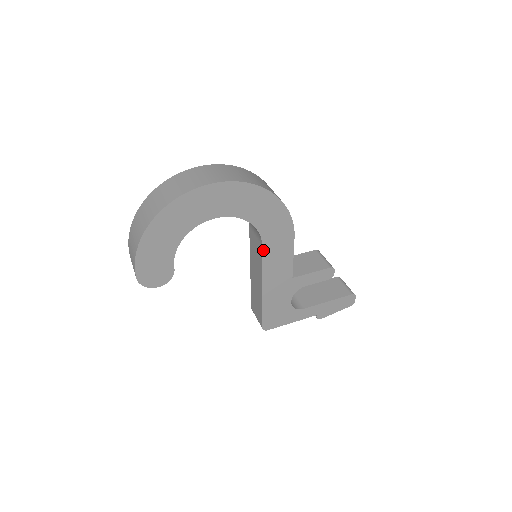
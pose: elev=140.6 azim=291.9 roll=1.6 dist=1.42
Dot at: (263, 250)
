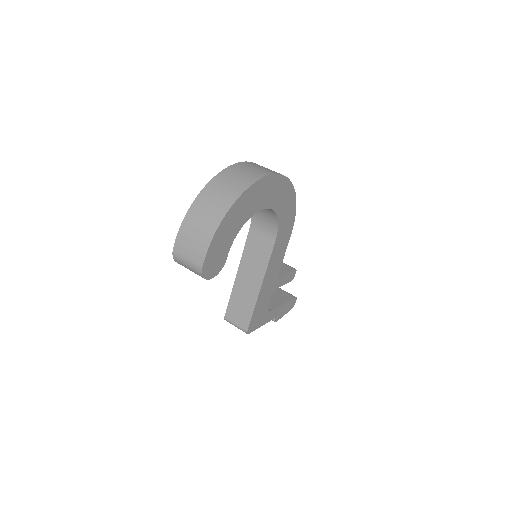
Dot at: (274, 246)
